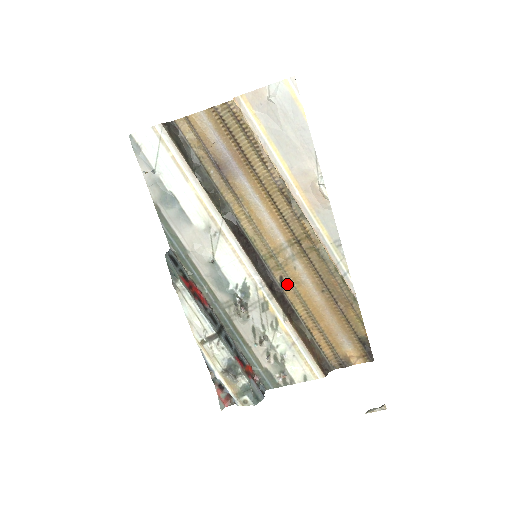
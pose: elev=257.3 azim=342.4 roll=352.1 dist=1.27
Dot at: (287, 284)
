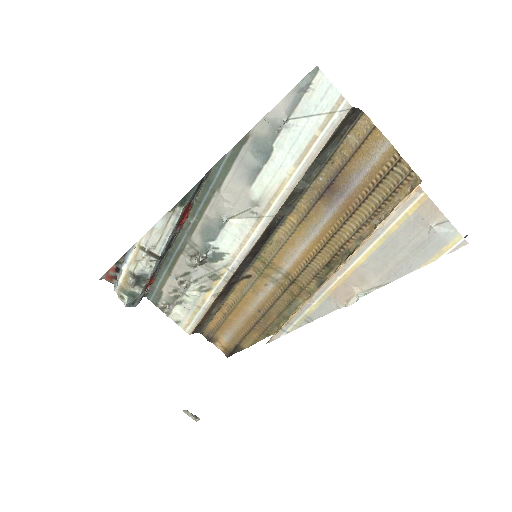
Dot at: (247, 282)
